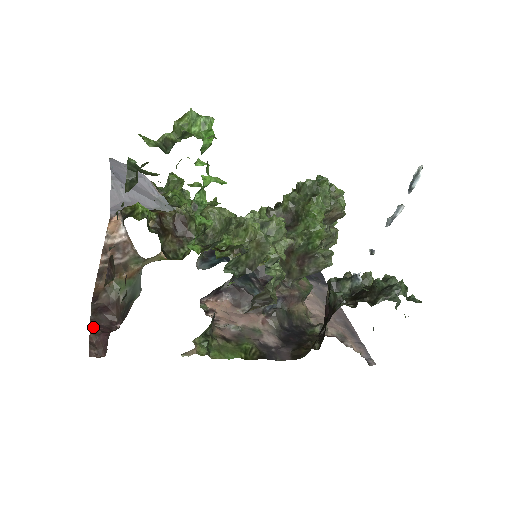
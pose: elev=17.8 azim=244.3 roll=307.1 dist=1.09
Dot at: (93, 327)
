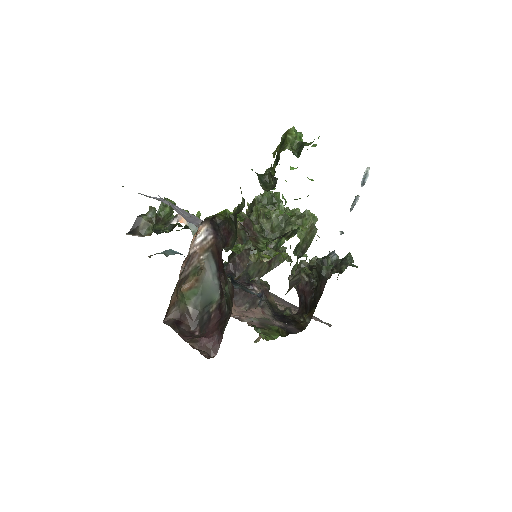
Dot at: (184, 338)
